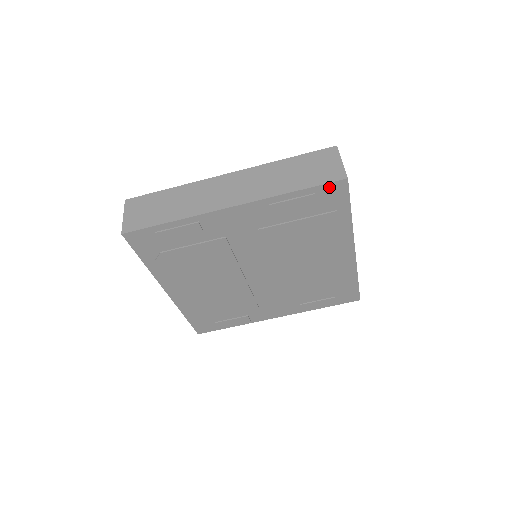
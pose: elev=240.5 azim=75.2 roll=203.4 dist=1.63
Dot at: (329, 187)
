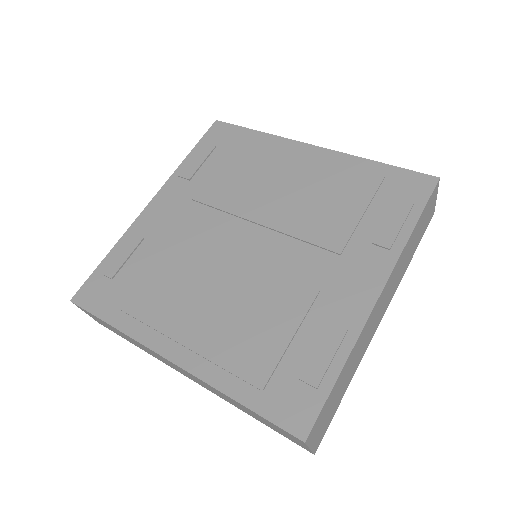
Dot at: (211, 134)
